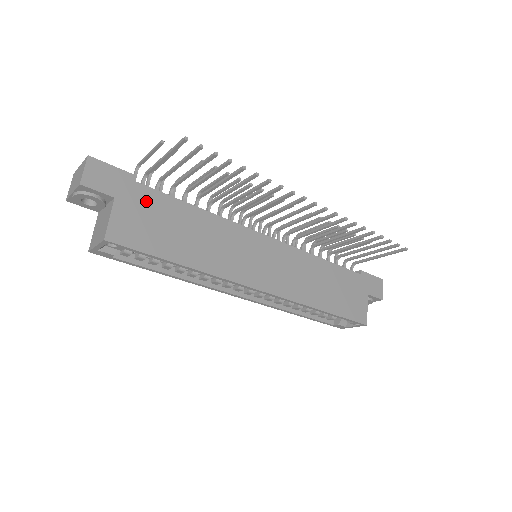
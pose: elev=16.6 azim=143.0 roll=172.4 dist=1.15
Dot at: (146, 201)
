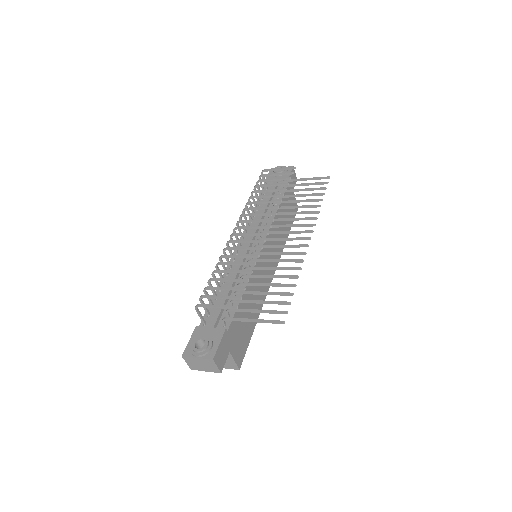
Dot at: (235, 330)
